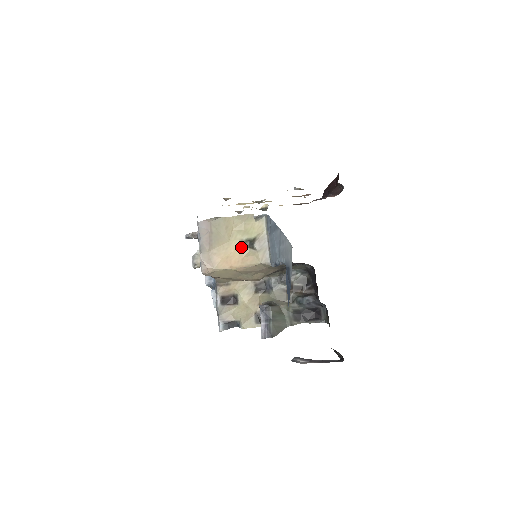
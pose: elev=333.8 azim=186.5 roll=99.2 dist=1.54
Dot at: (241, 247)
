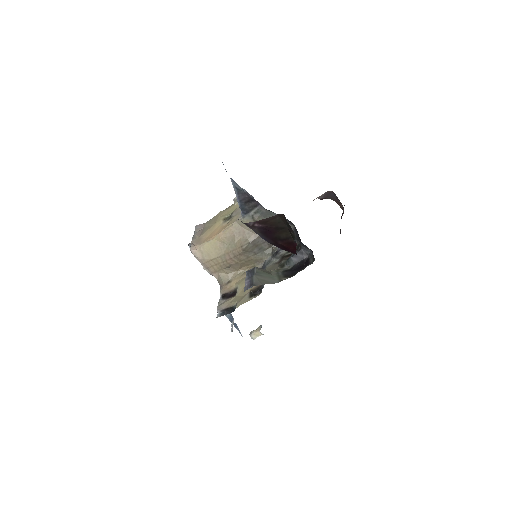
Dot at: (223, 222)
